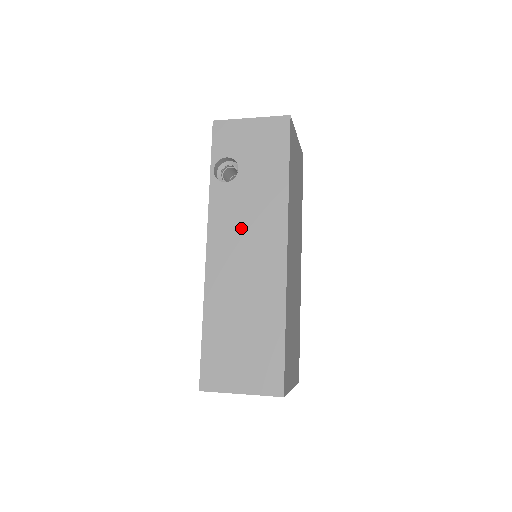
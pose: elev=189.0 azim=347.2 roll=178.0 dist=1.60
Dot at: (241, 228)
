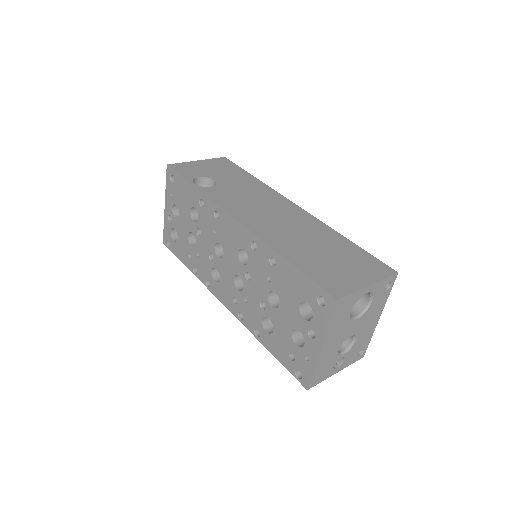
Dot at: (251, 203)
